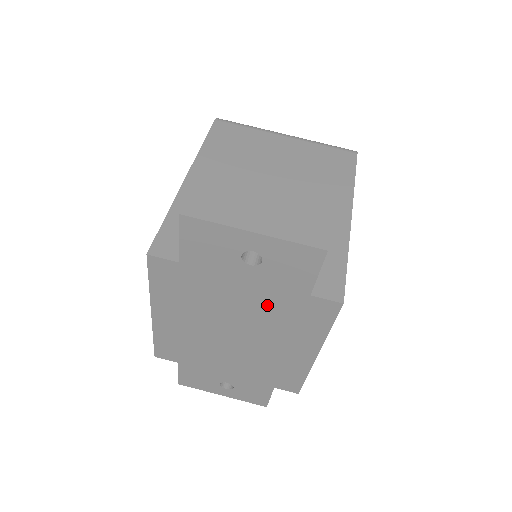
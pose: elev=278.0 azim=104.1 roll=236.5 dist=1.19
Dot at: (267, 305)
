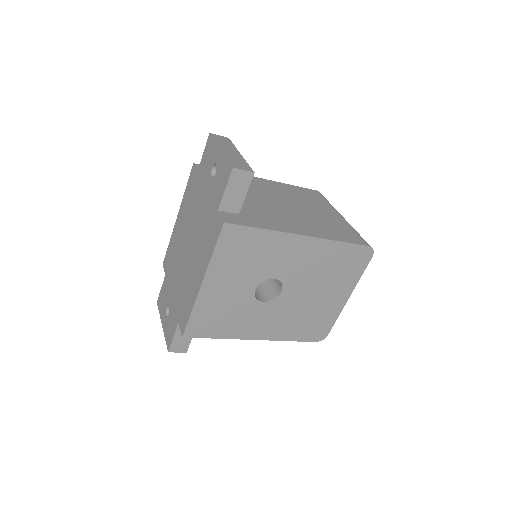
Dot at: (205, 217)
